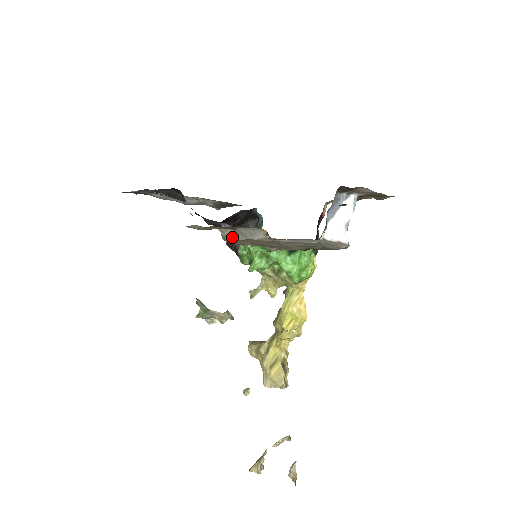
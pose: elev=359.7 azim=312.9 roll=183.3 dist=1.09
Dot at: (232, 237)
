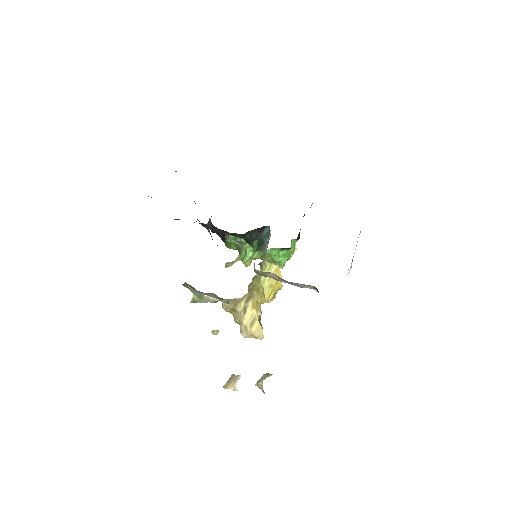
Dot at: (270, 276)
